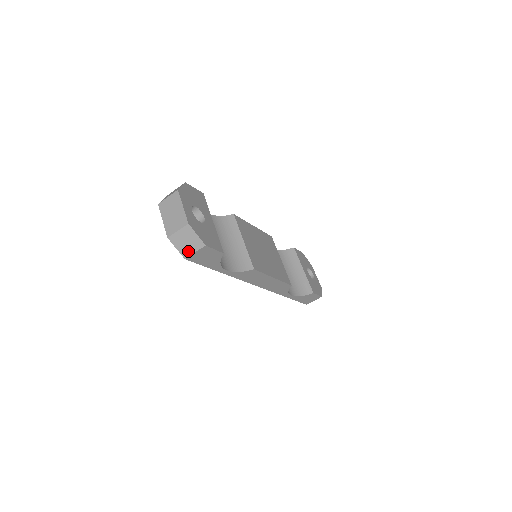
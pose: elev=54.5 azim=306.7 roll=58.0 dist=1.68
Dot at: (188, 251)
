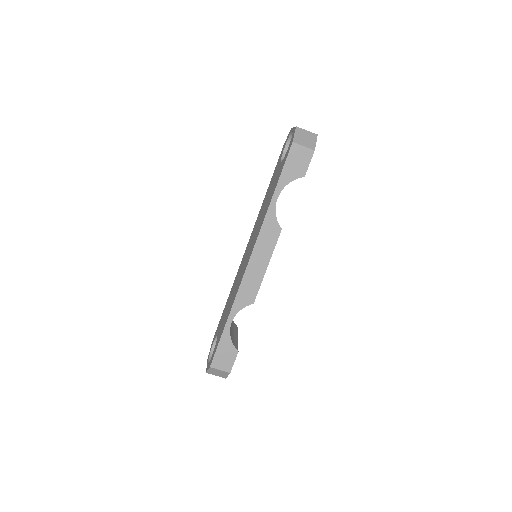
Dot at: (300, 142)
